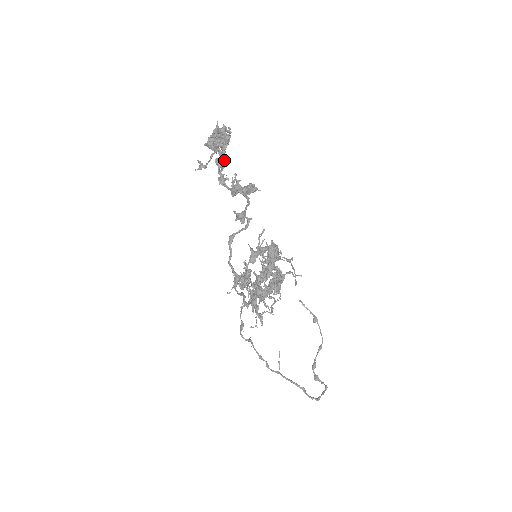
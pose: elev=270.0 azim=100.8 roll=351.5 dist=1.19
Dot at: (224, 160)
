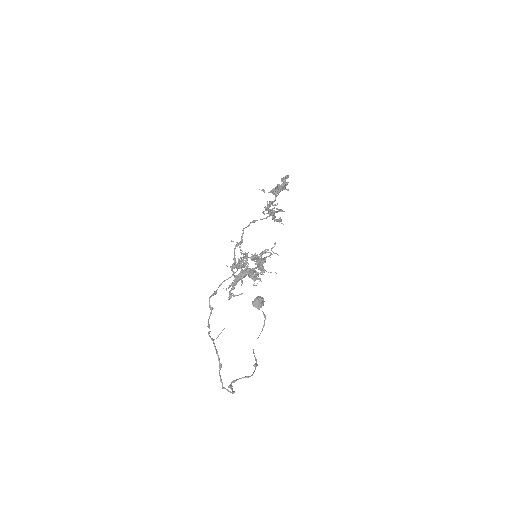
Dot at: occluded
